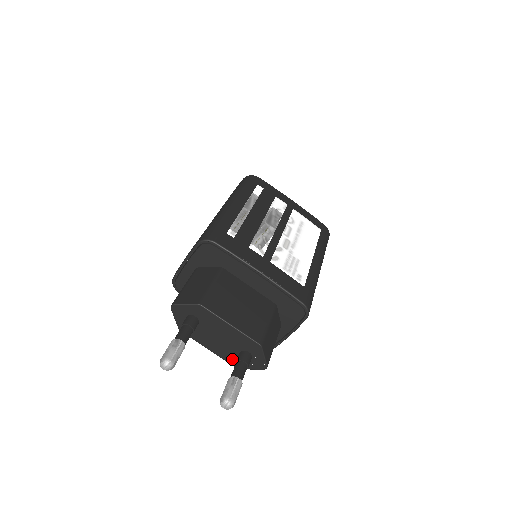
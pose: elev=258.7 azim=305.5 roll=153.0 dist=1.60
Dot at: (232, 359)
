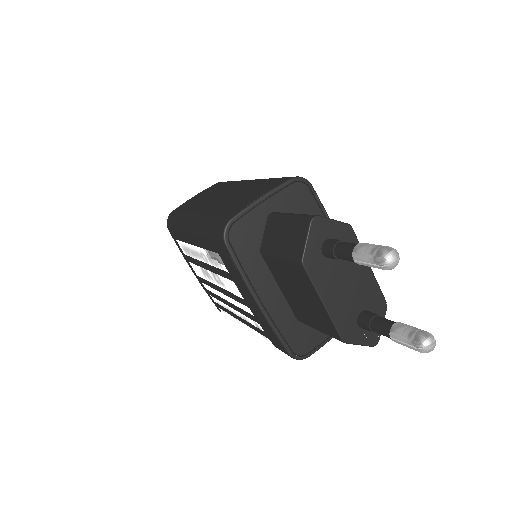
Dot at: (345, 324)
